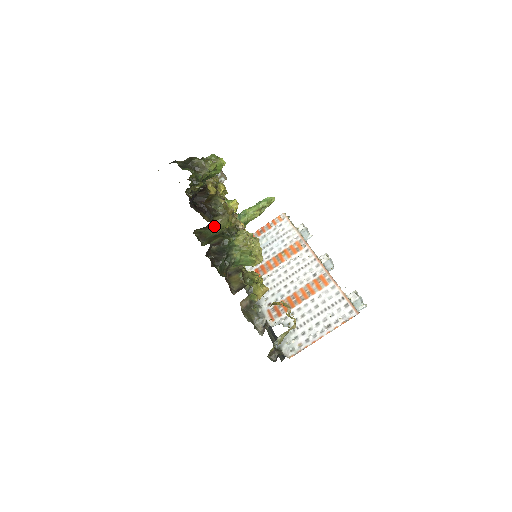
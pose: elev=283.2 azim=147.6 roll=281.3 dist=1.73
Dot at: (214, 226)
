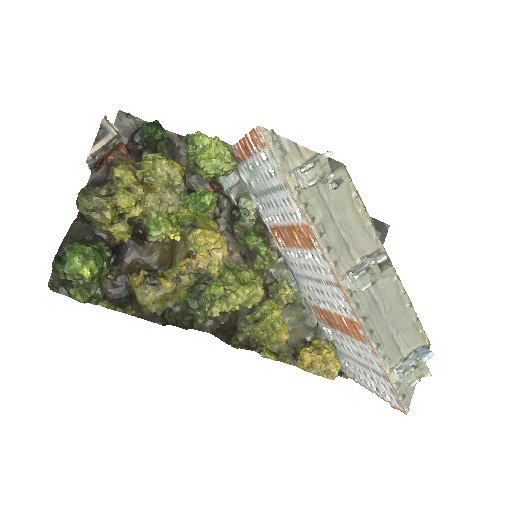
Dot at: occluded
